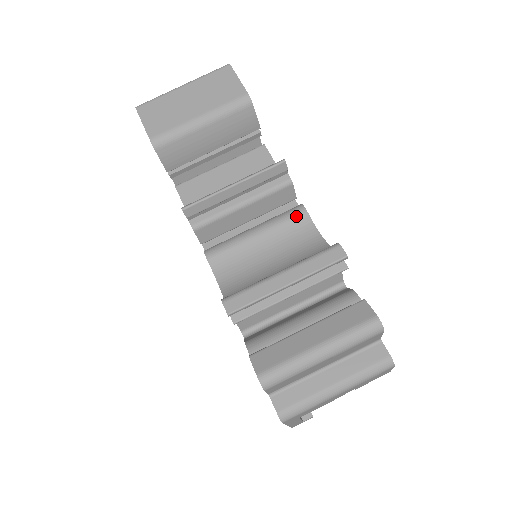
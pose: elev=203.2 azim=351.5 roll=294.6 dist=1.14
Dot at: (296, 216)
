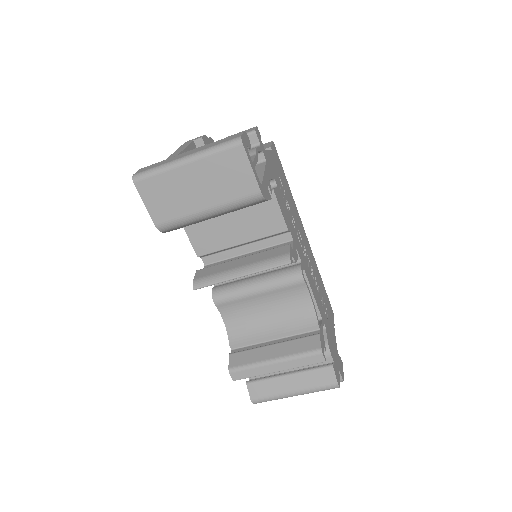
Dot at: (294, 284)
